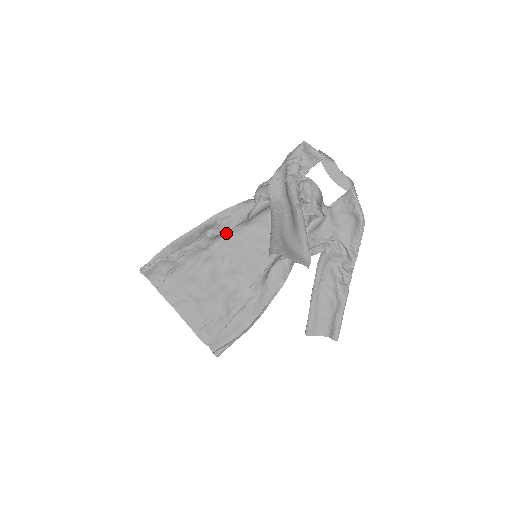
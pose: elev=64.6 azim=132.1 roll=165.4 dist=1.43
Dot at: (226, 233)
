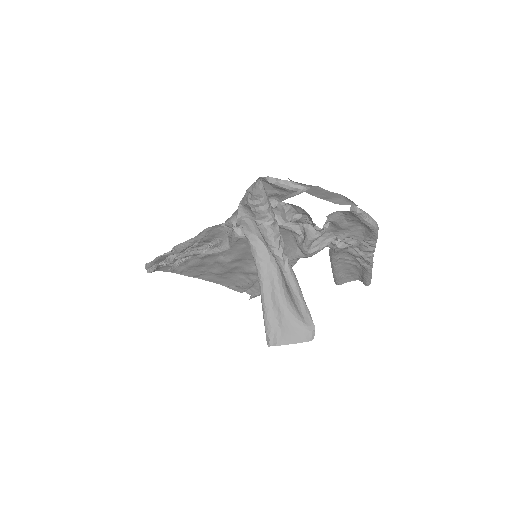
Dot at: (212, 244)
